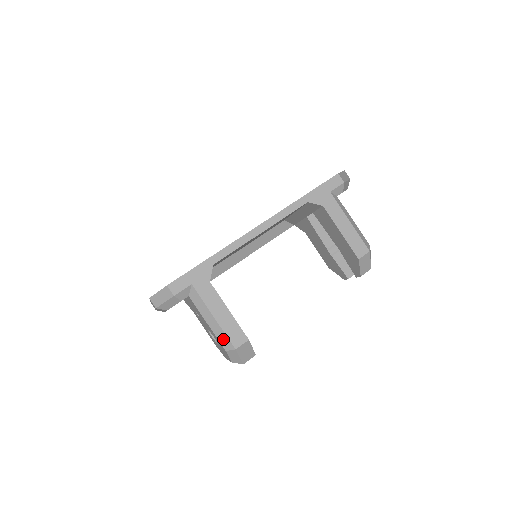
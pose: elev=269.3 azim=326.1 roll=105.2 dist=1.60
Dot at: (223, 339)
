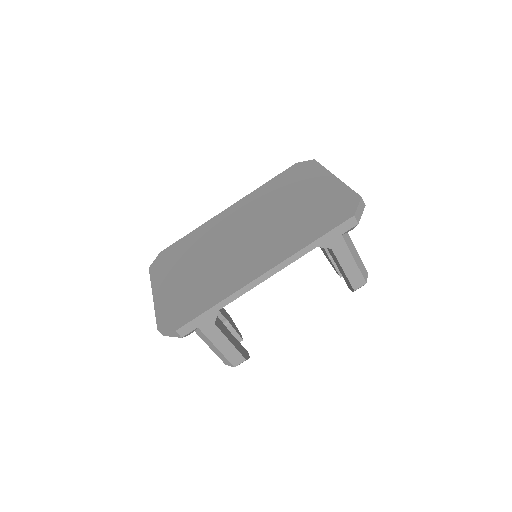
Dot at: (224, 360)
